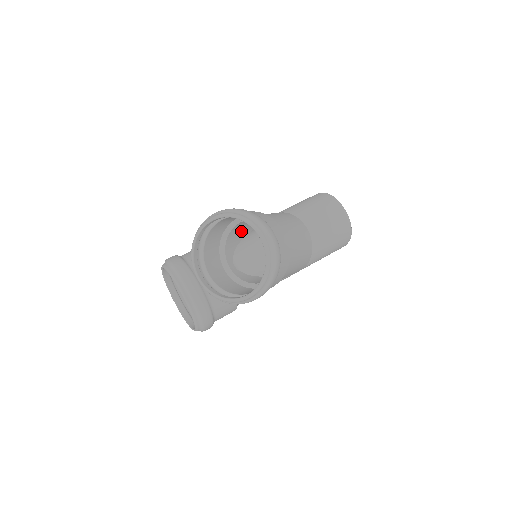
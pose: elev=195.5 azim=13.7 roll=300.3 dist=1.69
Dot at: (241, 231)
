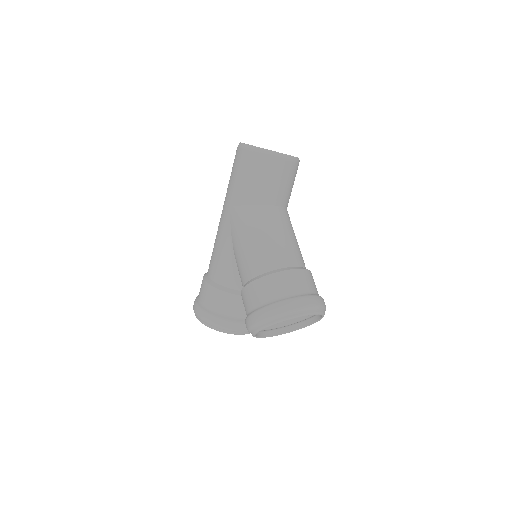
Dot at: occluded
